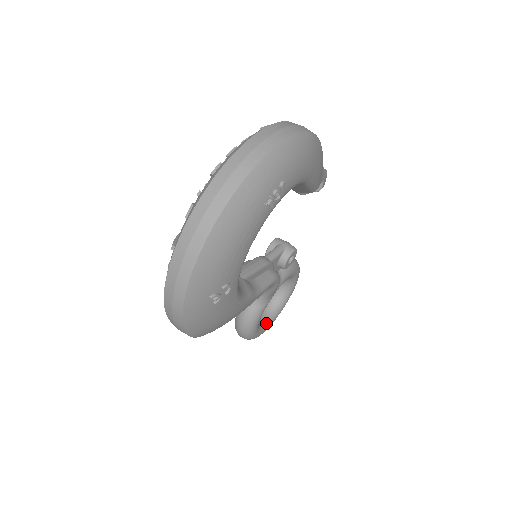
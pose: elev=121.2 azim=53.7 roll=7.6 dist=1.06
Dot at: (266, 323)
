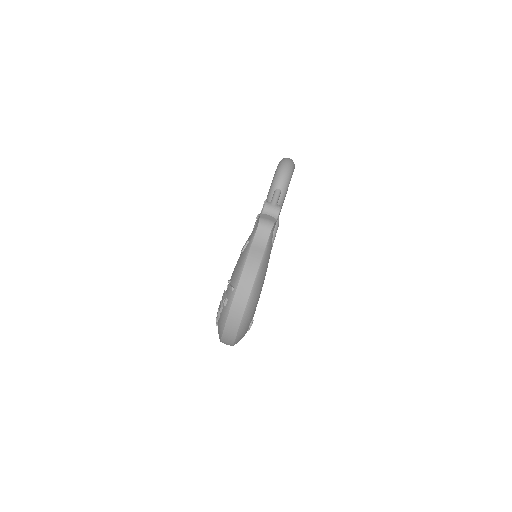
Dot at: occluded
